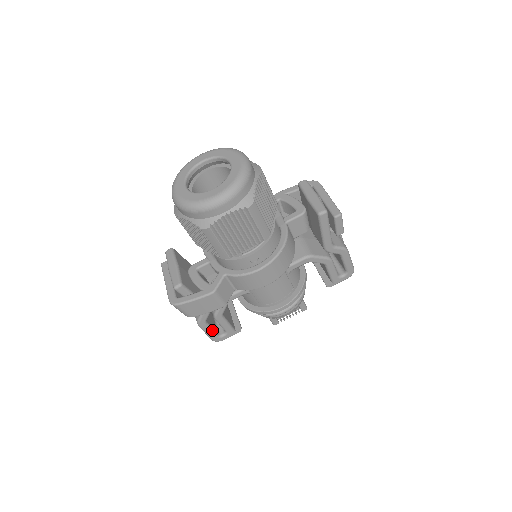
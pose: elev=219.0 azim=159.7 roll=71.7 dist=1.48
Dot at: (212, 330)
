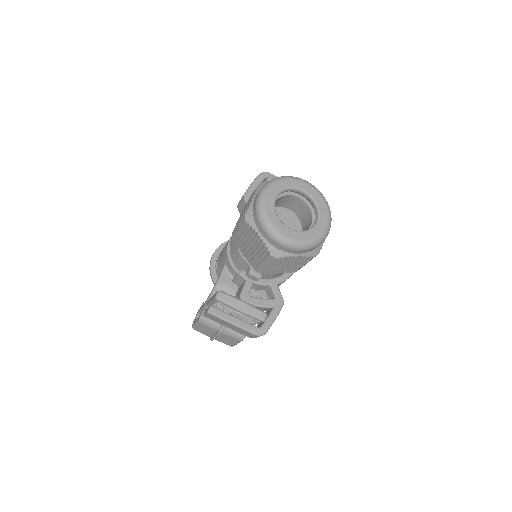
Dot at: occluded
